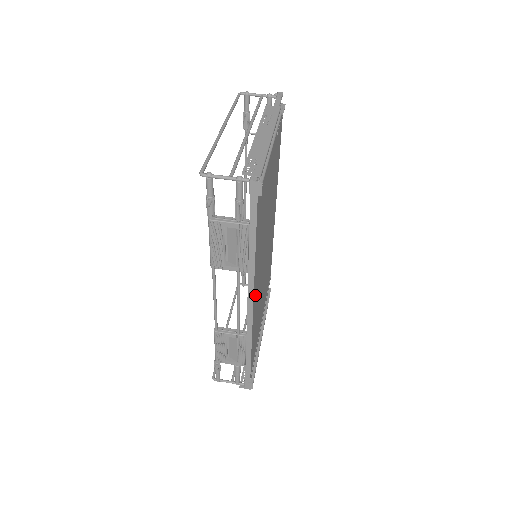
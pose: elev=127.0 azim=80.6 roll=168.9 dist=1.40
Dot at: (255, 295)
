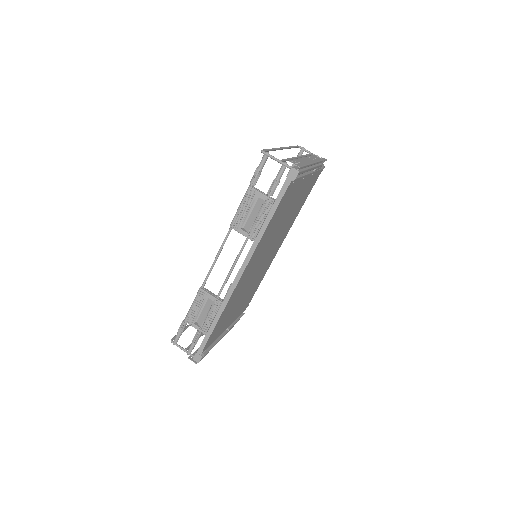
Dot at: (247, 270)
